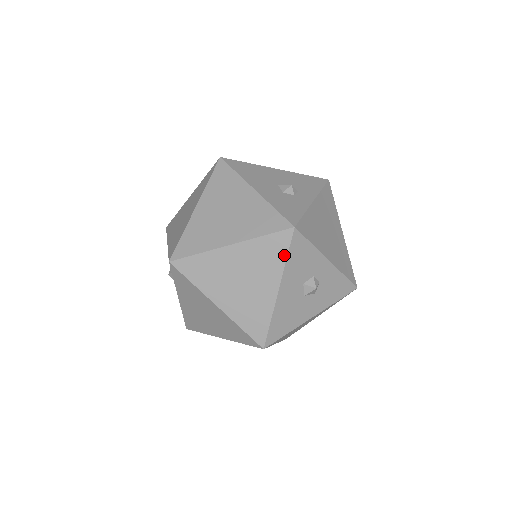
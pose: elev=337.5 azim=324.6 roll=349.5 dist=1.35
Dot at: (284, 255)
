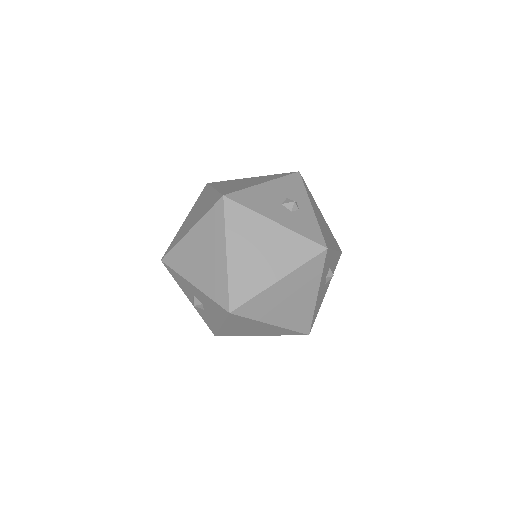
Dot at: (321, 270)
